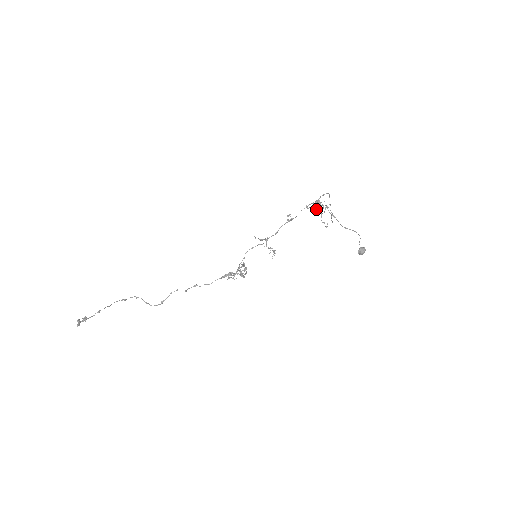
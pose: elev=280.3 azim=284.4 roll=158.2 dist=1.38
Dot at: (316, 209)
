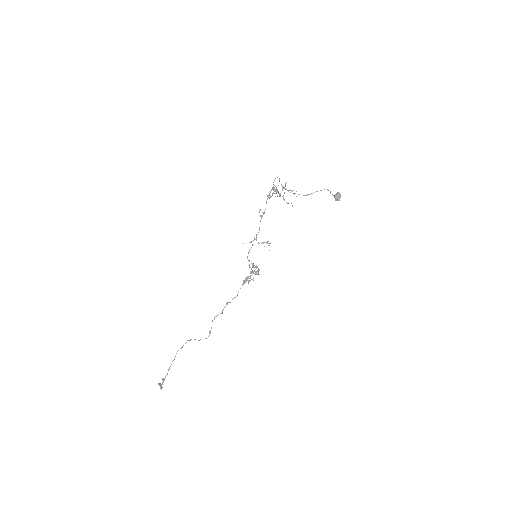
Dot at: occluded
